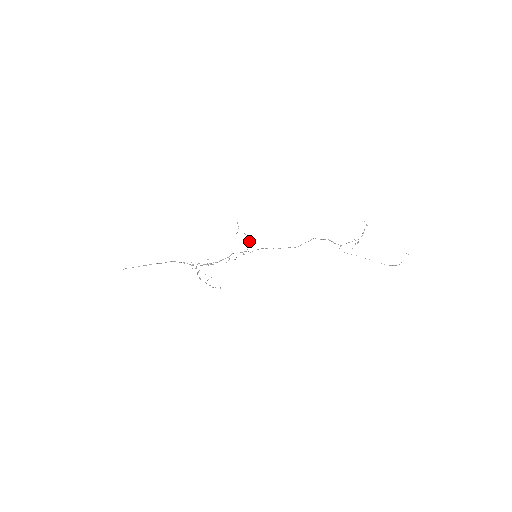
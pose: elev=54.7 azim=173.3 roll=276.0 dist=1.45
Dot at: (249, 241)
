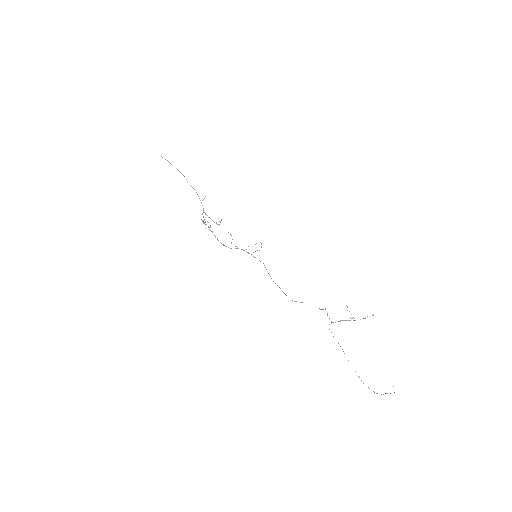
Dot at: occluded
